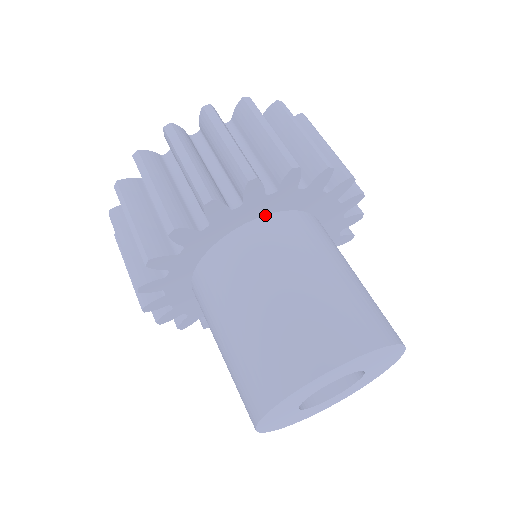
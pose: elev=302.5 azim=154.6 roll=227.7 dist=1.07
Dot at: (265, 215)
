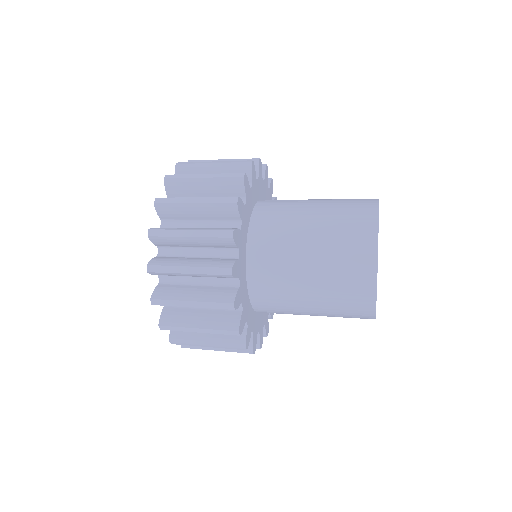
Dot at: (250, 220)
